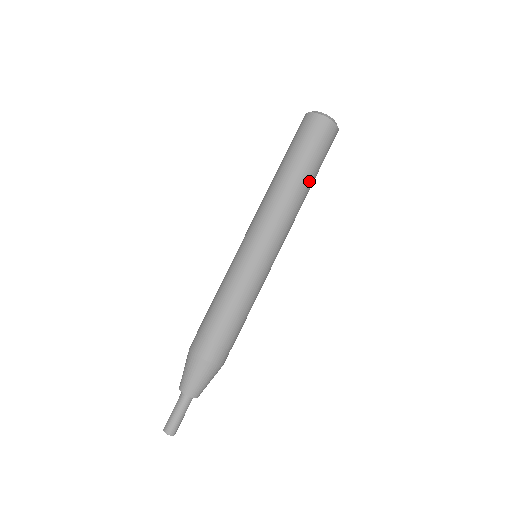
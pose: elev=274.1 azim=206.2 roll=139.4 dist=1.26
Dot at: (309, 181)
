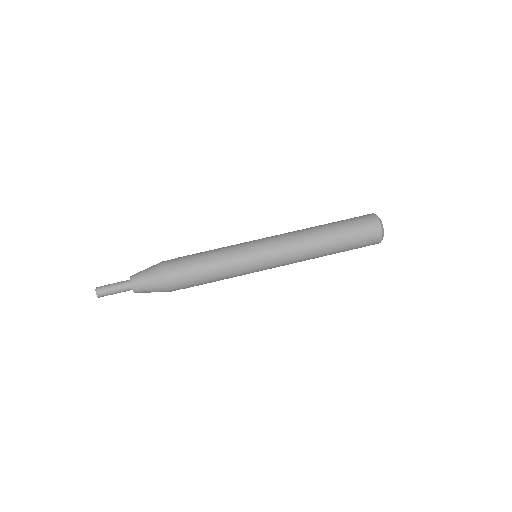
Dot at: (332, 247)
